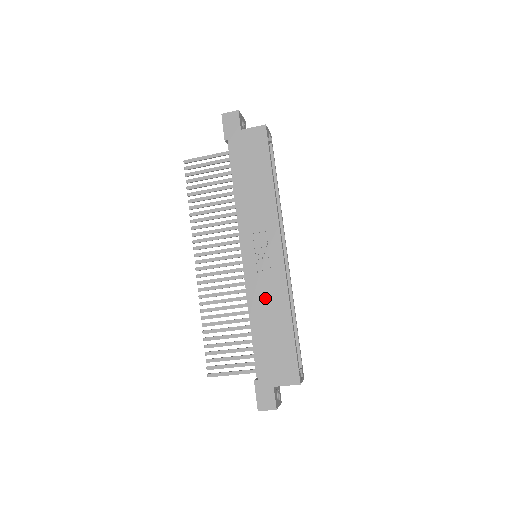
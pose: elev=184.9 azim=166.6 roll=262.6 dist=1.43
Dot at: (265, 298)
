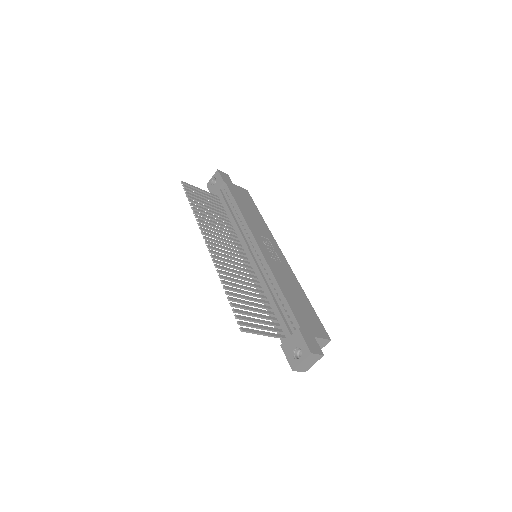
Dot at: (283, 275)
